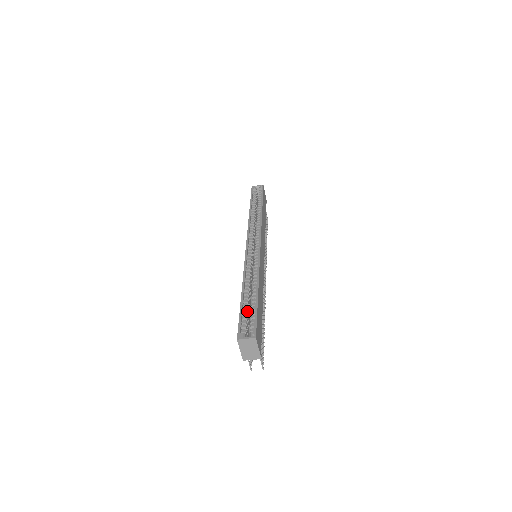
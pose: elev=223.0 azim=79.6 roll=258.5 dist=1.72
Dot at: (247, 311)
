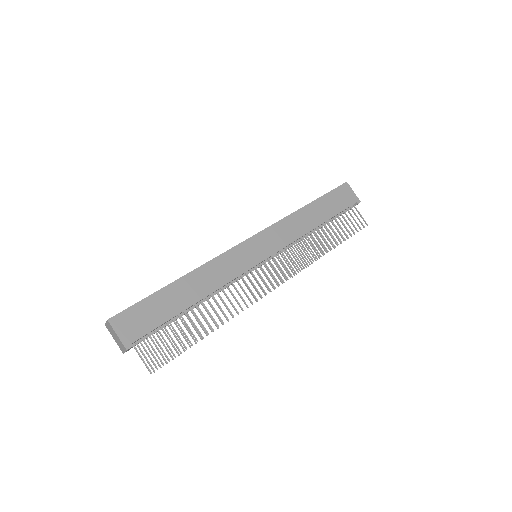
Dot at: occluded
